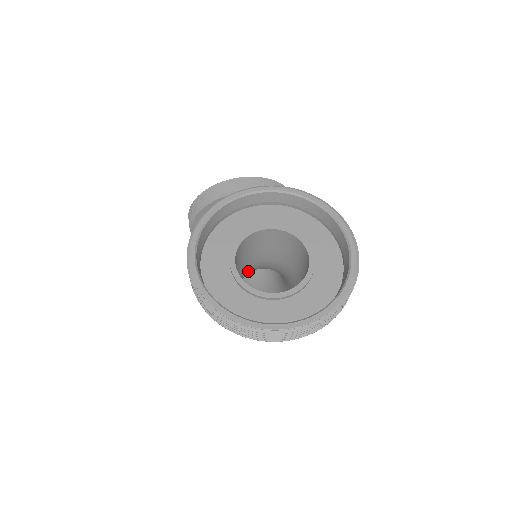
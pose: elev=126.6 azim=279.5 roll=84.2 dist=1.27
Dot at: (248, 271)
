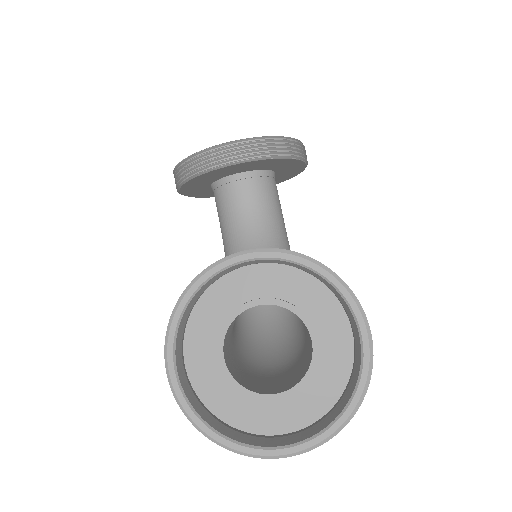
Dot at: occluded
